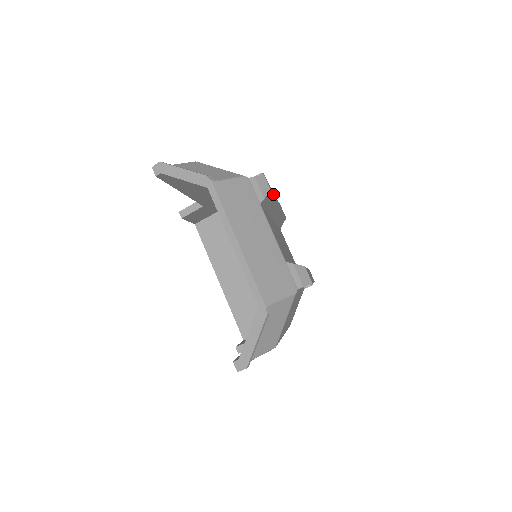
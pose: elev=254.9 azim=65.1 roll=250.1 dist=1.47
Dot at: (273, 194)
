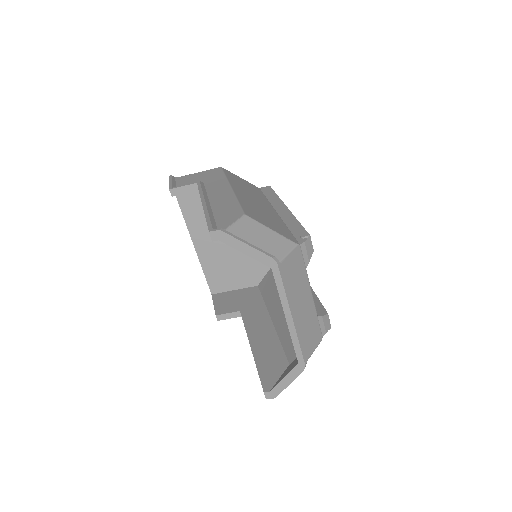
Dot at: occluded
